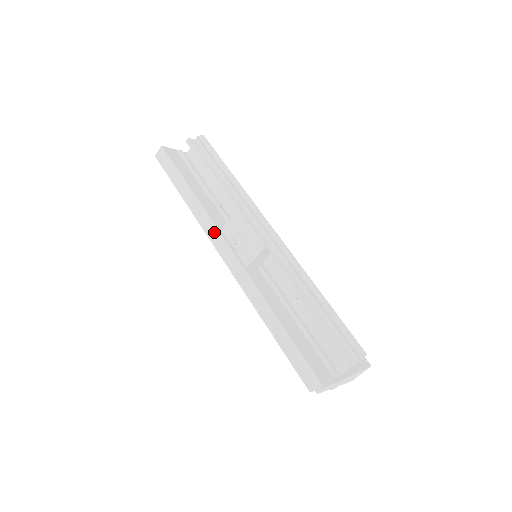
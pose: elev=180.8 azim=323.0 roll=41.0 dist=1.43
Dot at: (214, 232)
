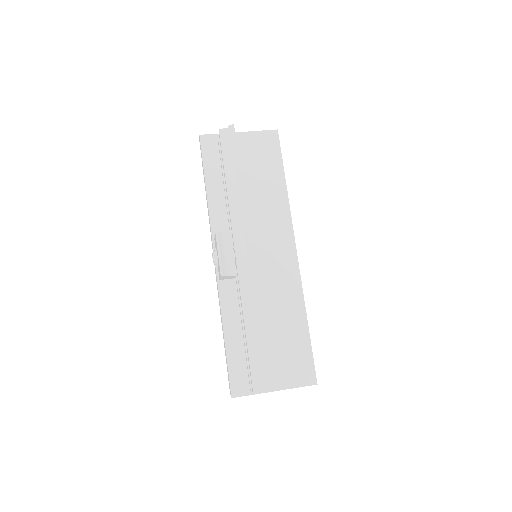
Dot at: (211, 237)
